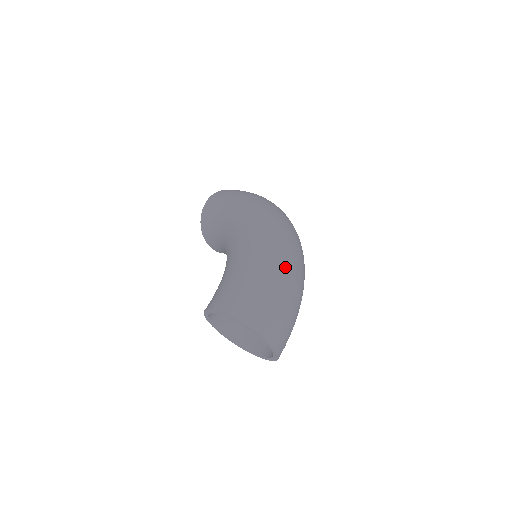
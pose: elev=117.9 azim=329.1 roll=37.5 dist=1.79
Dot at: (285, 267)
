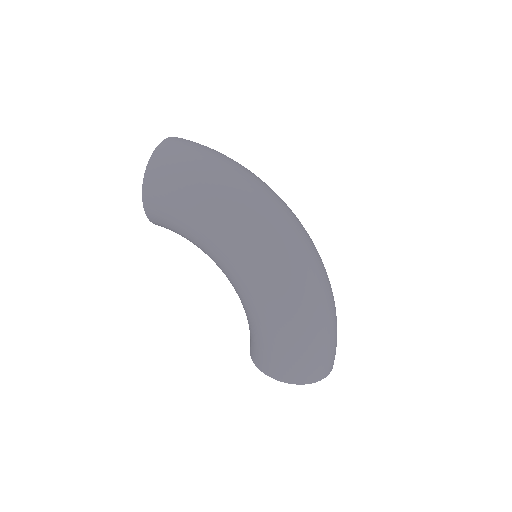
Dot at: (322, 309)
